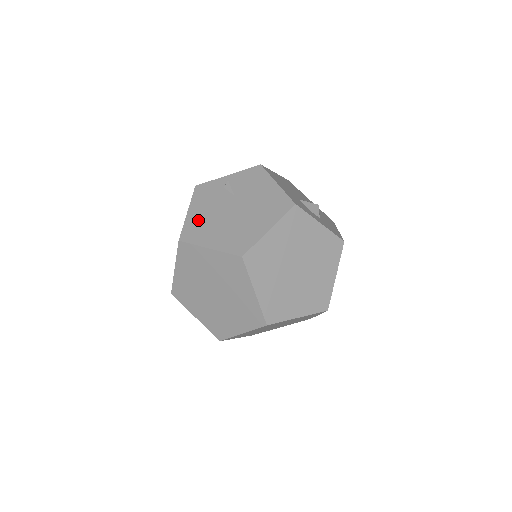
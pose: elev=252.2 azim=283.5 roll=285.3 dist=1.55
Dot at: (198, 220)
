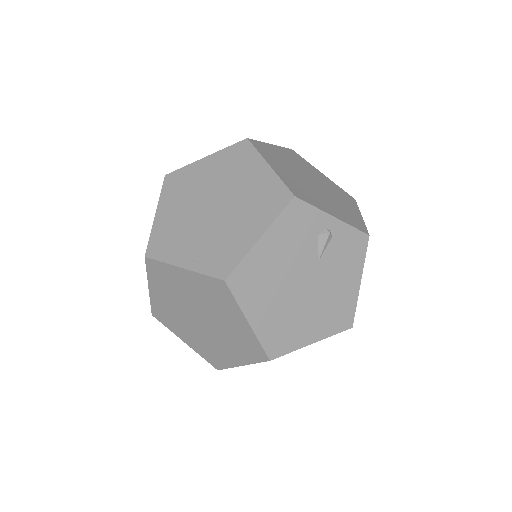
Dot at: (263, 266)
